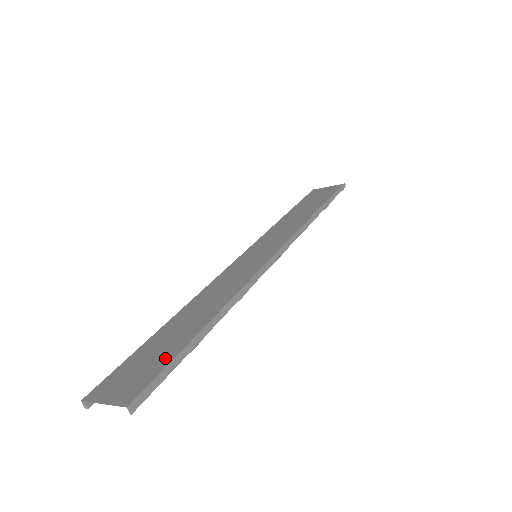
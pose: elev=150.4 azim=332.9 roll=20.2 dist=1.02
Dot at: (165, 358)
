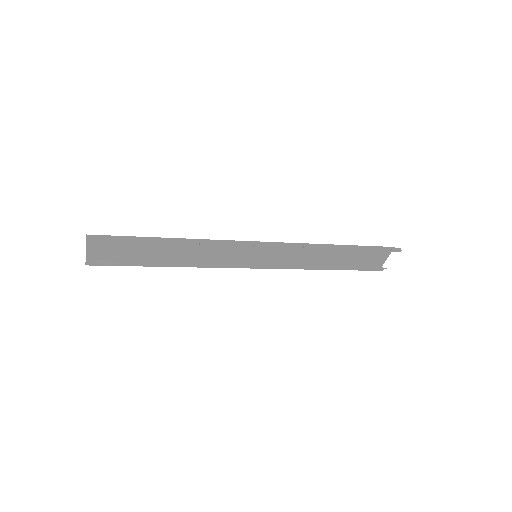
Dot at: (127, 241)
